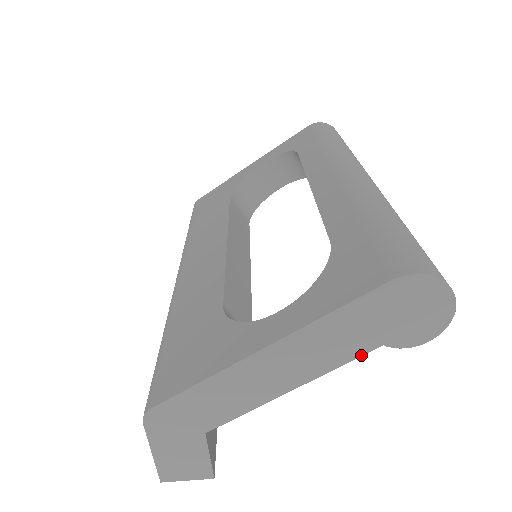
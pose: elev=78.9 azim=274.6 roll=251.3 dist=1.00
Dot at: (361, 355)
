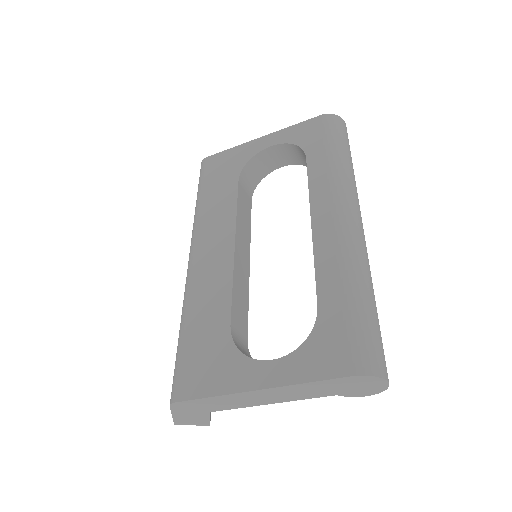
Dot at: occluded
